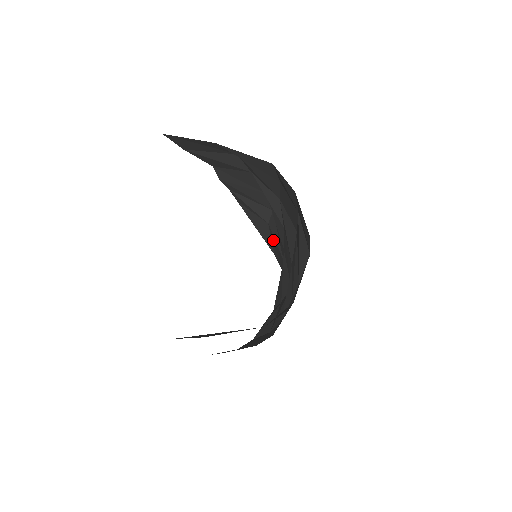
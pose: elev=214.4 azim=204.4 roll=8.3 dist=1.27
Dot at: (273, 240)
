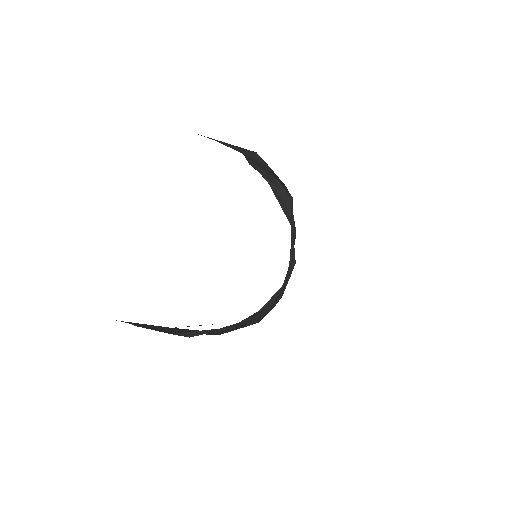
Dot at: occluded
